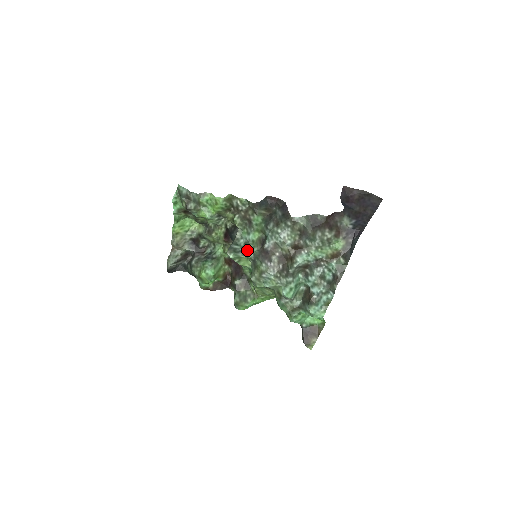
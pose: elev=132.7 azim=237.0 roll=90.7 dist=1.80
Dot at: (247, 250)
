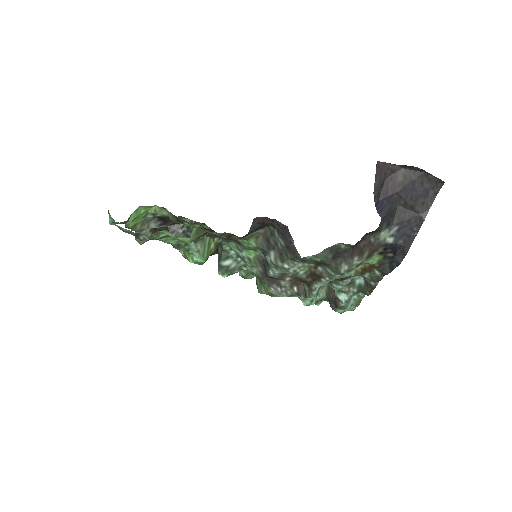
Dot at: (244, 265)
